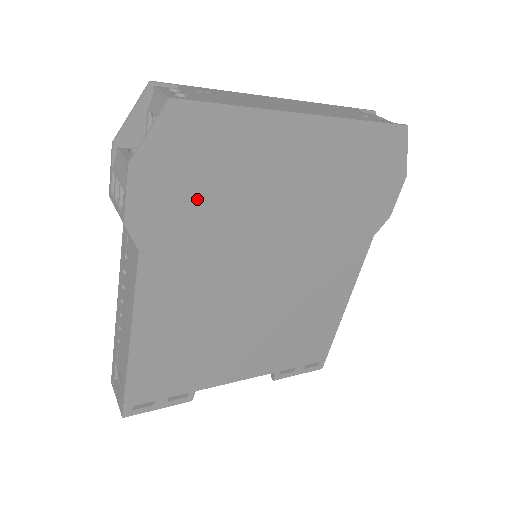
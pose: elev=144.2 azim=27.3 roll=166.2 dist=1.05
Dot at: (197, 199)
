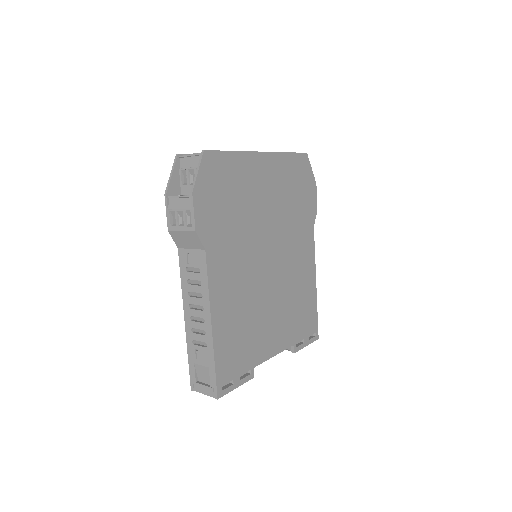
Dot at: (226, 210)
